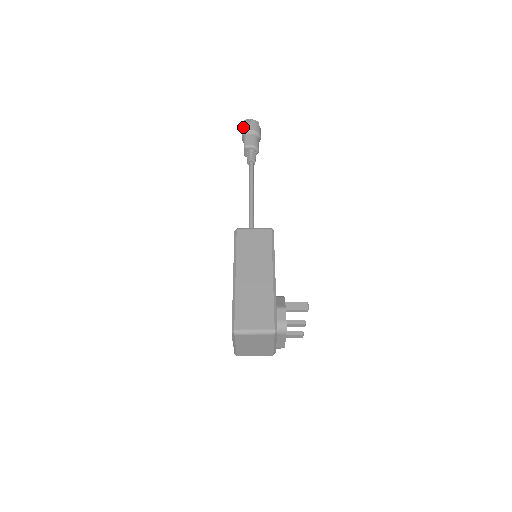
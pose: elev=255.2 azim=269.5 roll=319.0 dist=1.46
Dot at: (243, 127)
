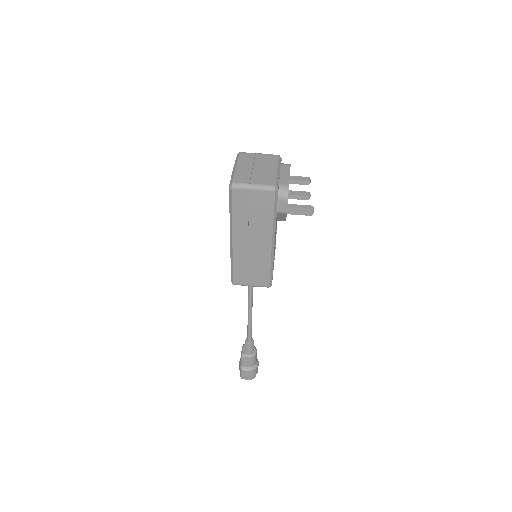
Dot at: occluded
